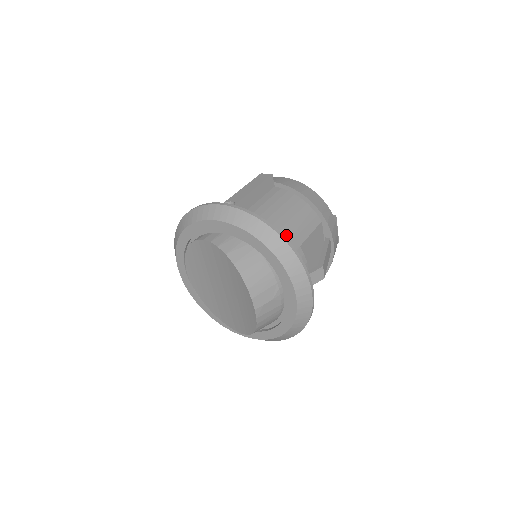
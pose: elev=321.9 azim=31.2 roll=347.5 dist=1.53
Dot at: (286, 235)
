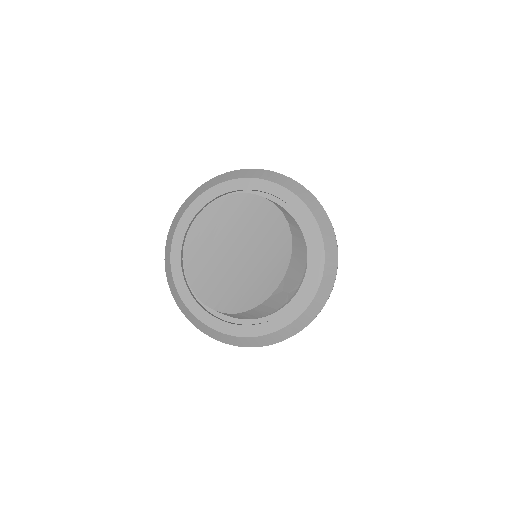
Dot at: occluded
